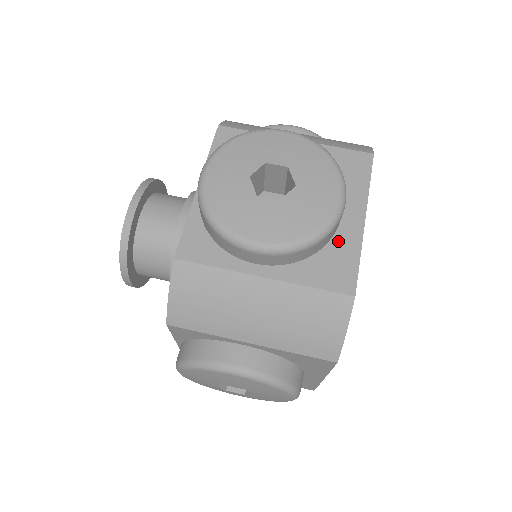
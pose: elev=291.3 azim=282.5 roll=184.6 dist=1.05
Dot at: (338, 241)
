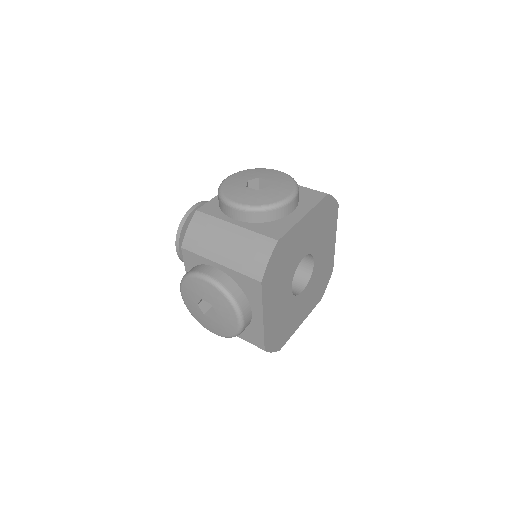
Dot at: (284, 220)
